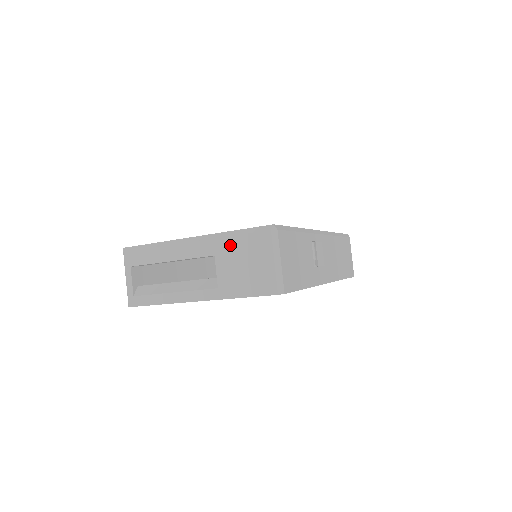
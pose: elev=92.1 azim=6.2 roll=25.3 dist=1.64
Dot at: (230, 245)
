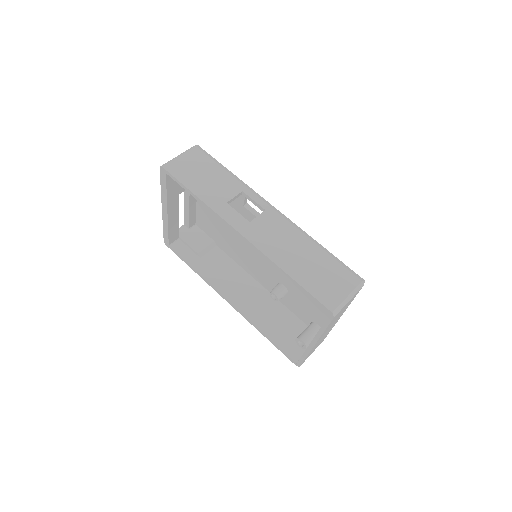
Dot at: occluded
